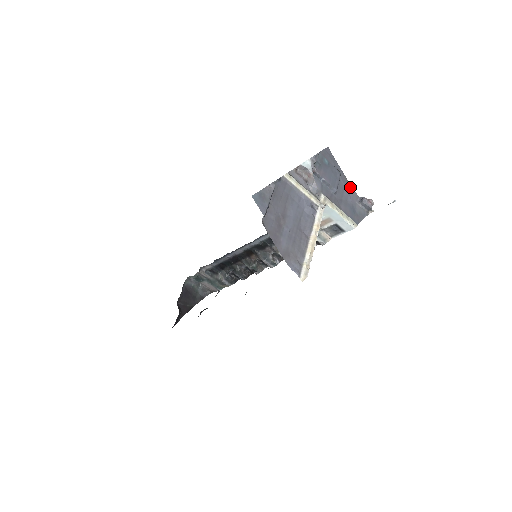
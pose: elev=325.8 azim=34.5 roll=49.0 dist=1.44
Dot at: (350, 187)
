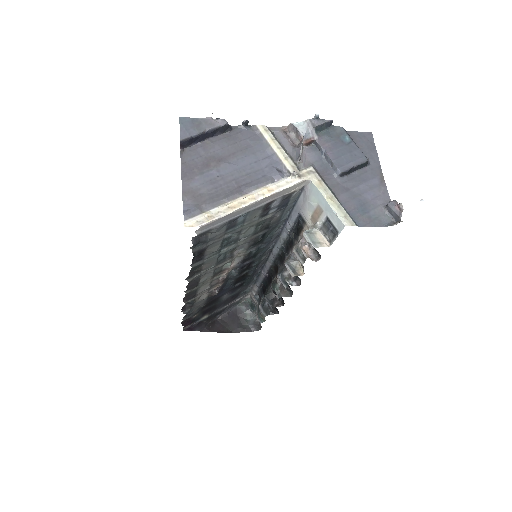
Dot at: (382, 186)
